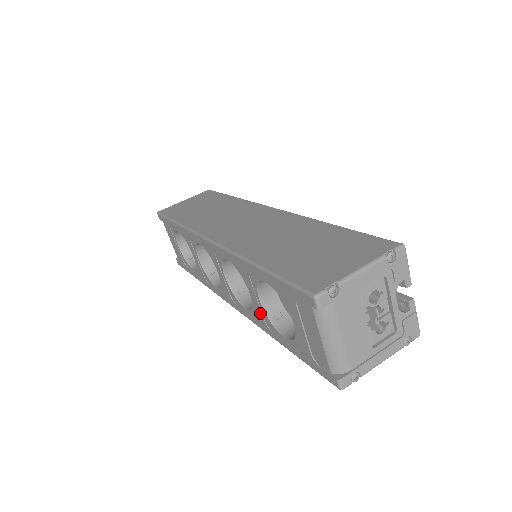
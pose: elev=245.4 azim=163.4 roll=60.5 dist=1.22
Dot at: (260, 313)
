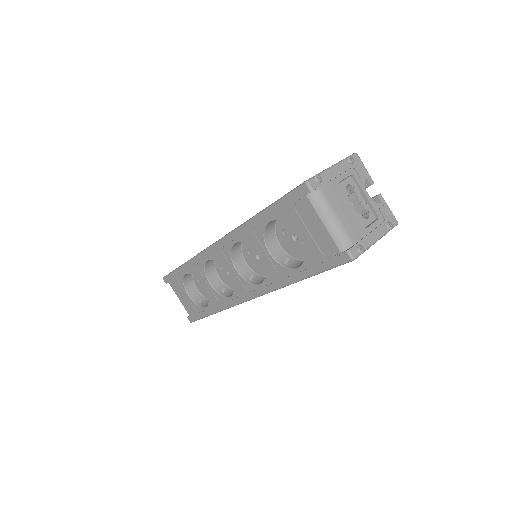
Dot at: (273, 268)
